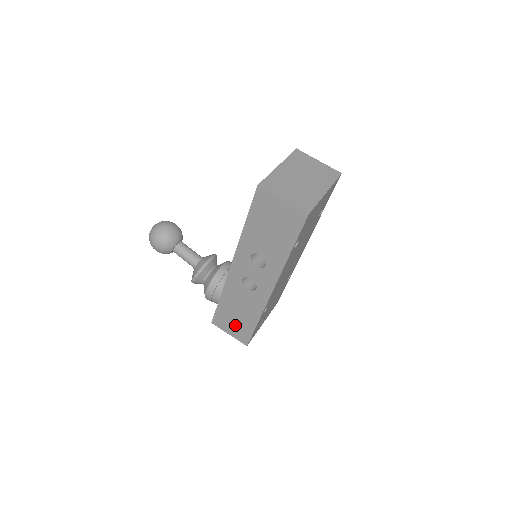
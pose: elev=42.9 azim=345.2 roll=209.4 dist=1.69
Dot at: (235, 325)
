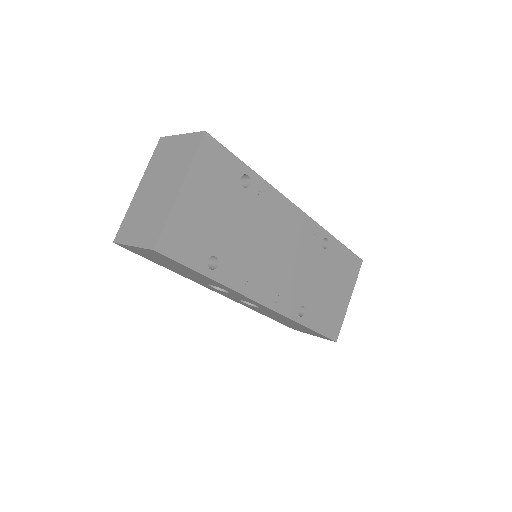
Dot at: (303, 330)
